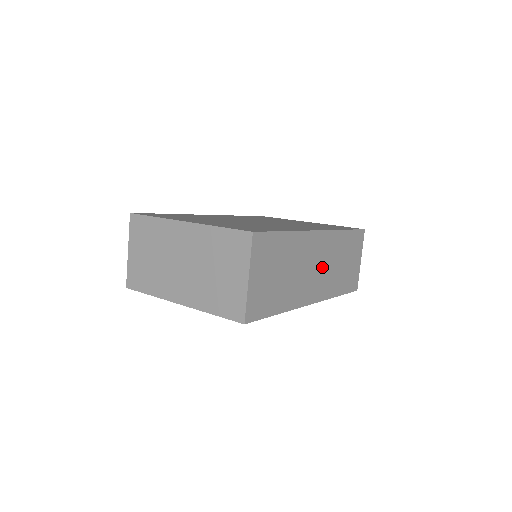
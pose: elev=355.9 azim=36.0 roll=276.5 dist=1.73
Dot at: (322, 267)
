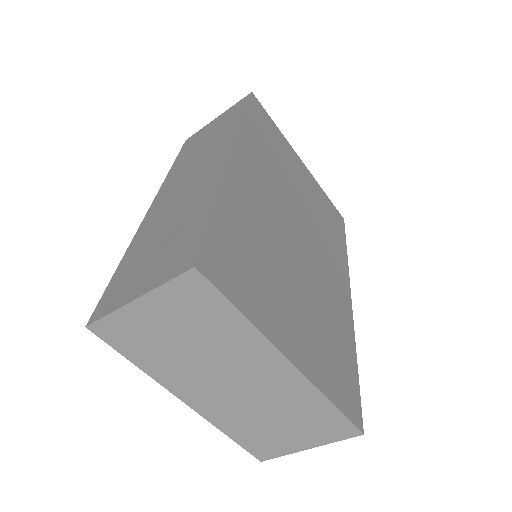
Dot at: occluded
